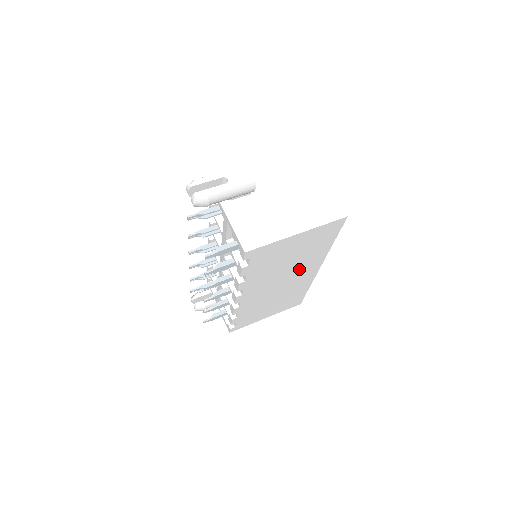
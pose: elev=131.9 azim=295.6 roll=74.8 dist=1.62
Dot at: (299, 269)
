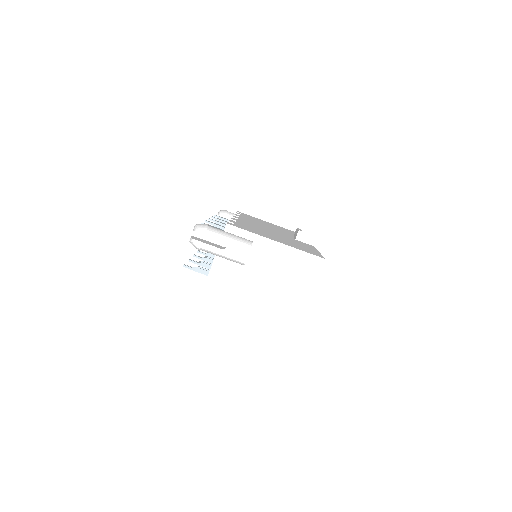
Dot at: occluded
